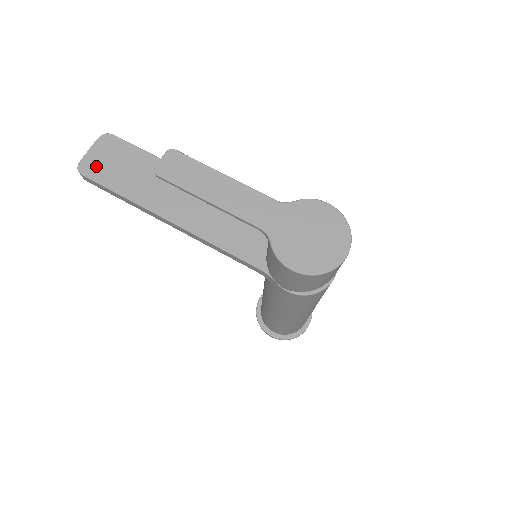
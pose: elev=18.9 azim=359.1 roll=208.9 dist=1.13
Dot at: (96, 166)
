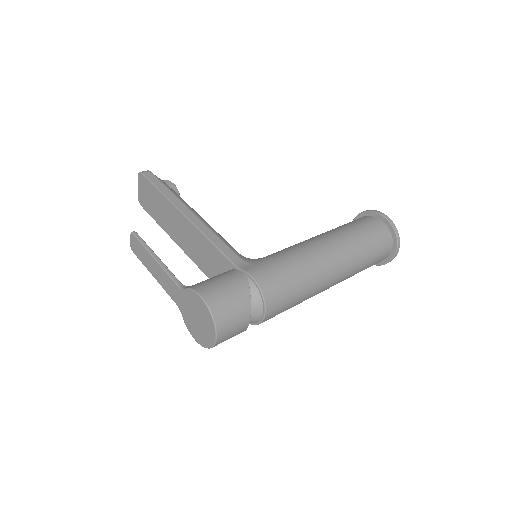
Dot at: (144, 200)
